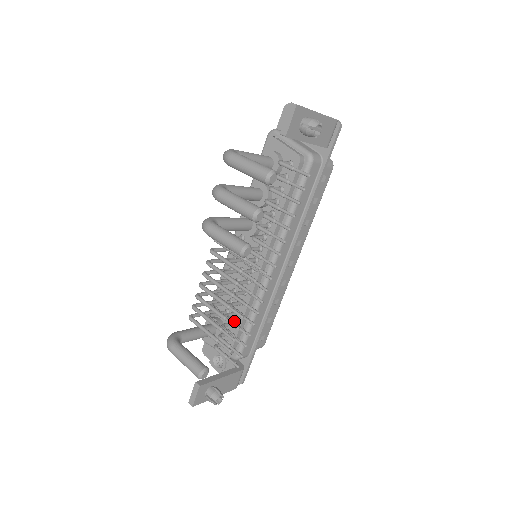
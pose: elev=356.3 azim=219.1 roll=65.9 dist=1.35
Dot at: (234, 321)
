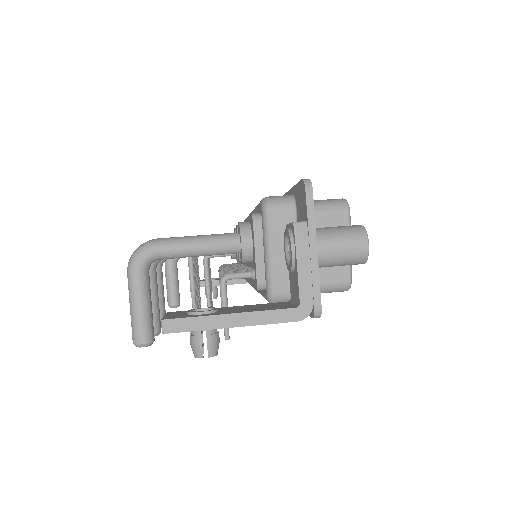
Dot at: occluded
